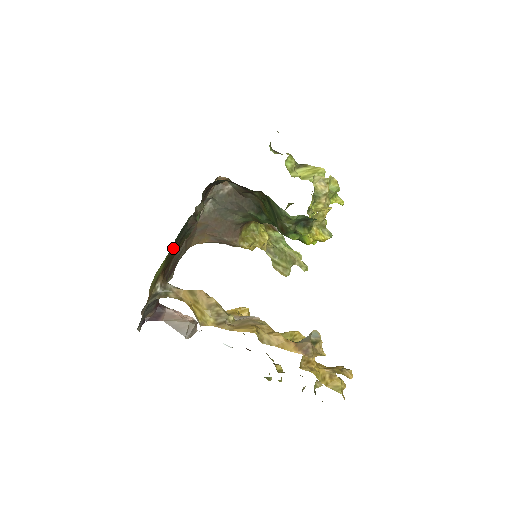
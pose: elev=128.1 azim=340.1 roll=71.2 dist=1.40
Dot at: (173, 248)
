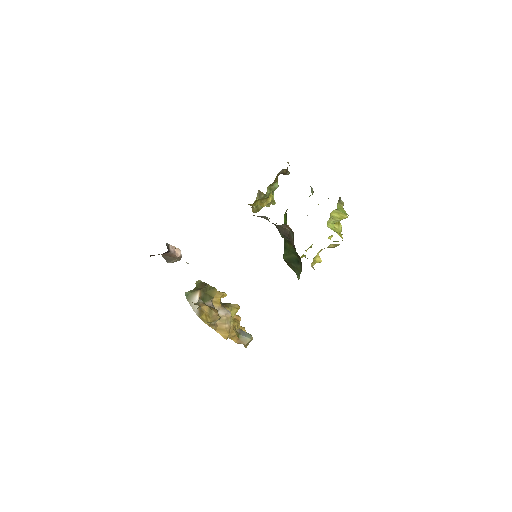
Dot at: occluded
